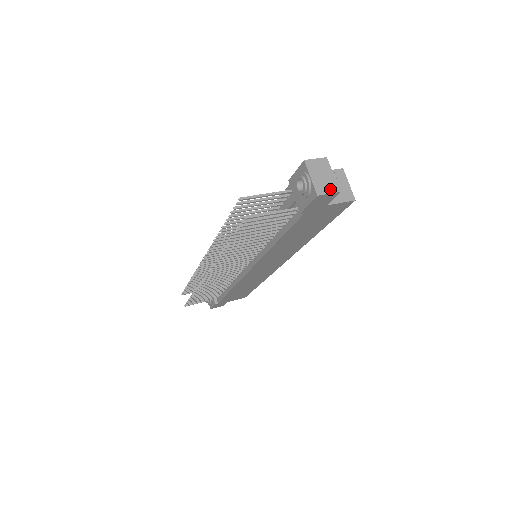
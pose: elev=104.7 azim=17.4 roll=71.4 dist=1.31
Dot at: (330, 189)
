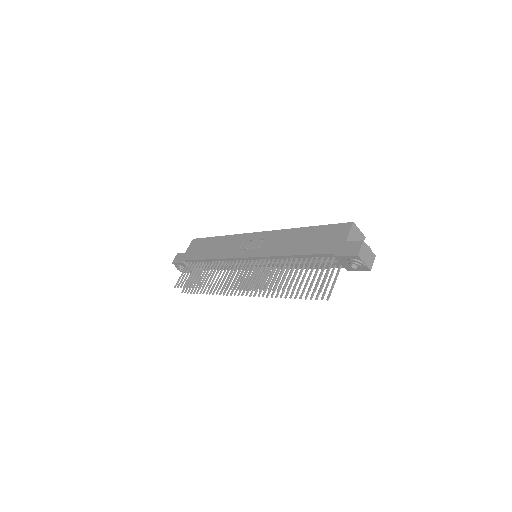
Dot at: (373, 260)
